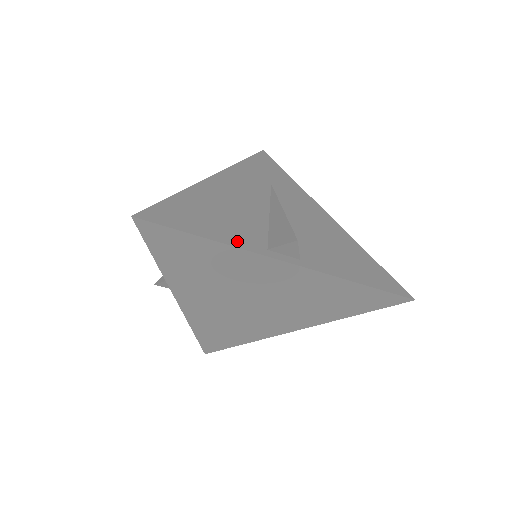
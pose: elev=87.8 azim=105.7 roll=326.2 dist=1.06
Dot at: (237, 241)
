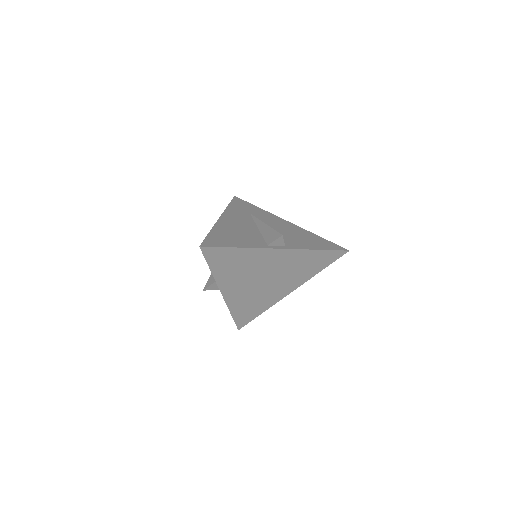
Dot at: (252, 245)
